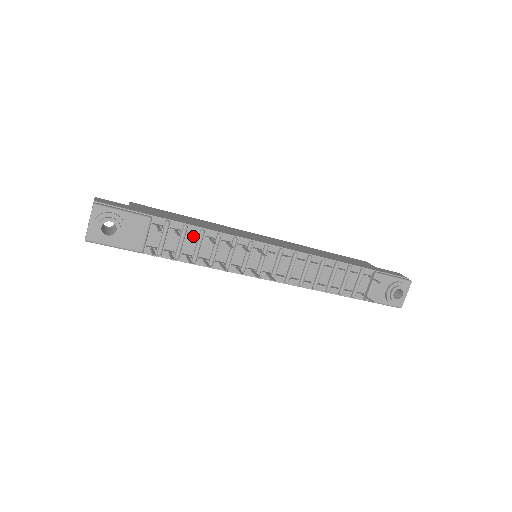
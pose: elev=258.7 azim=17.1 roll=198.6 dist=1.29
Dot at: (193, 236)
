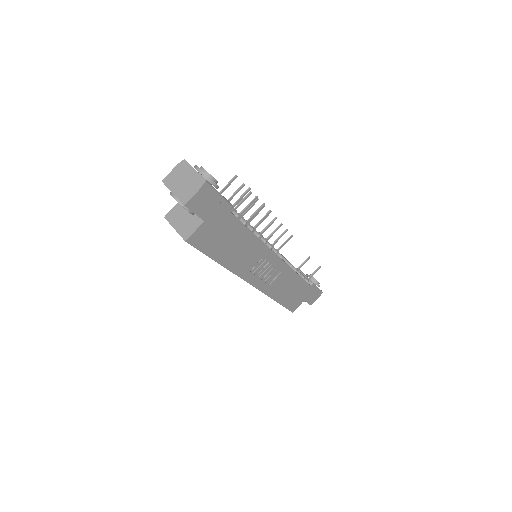
Dot at: (239, 203)
